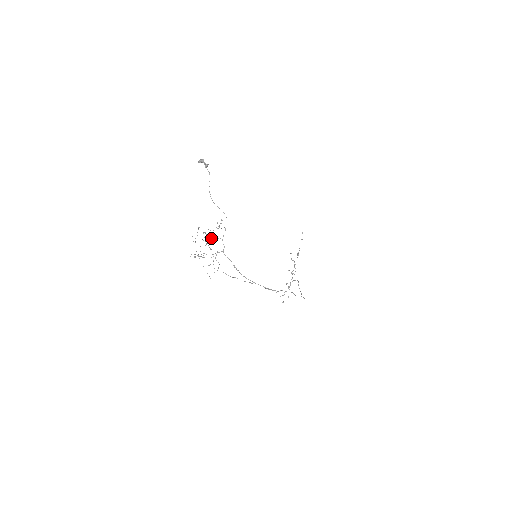
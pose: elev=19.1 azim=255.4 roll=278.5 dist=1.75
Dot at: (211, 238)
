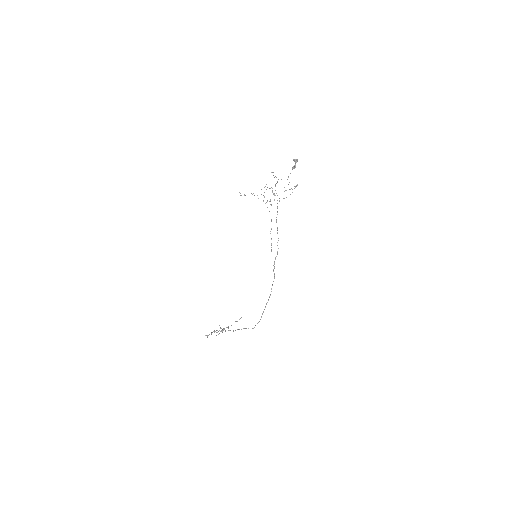
Dot at: (275, 190)
